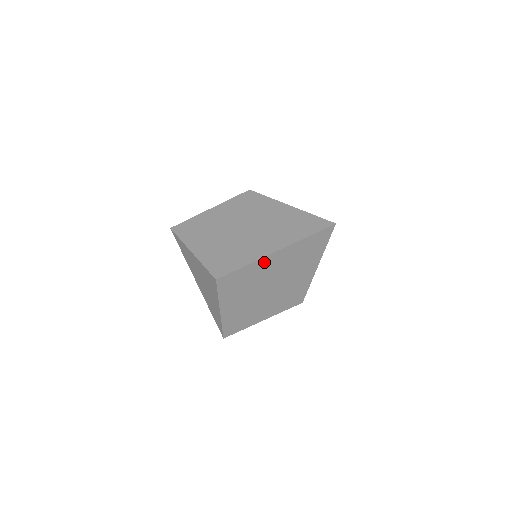
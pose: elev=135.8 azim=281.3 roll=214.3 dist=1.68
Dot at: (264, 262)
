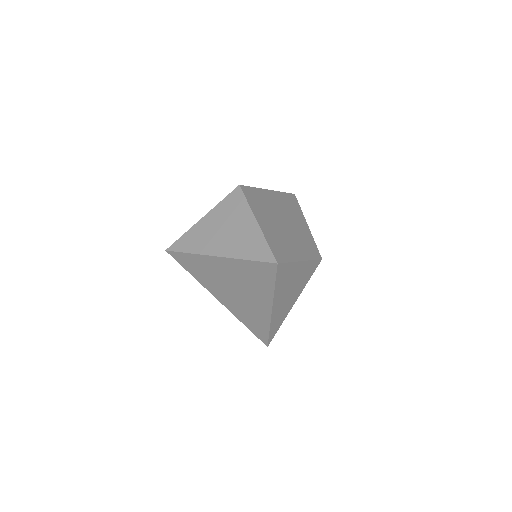
Dot at: (267, 194)
